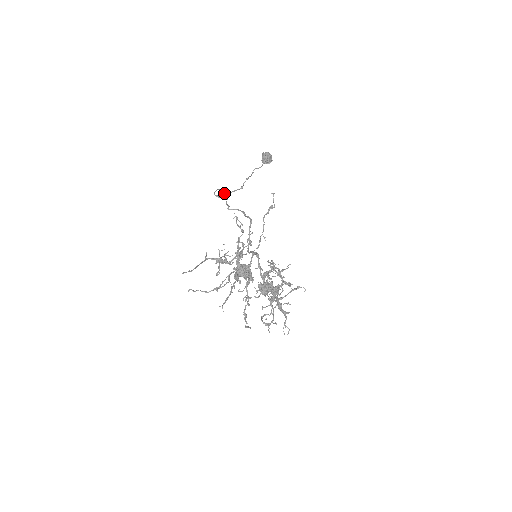
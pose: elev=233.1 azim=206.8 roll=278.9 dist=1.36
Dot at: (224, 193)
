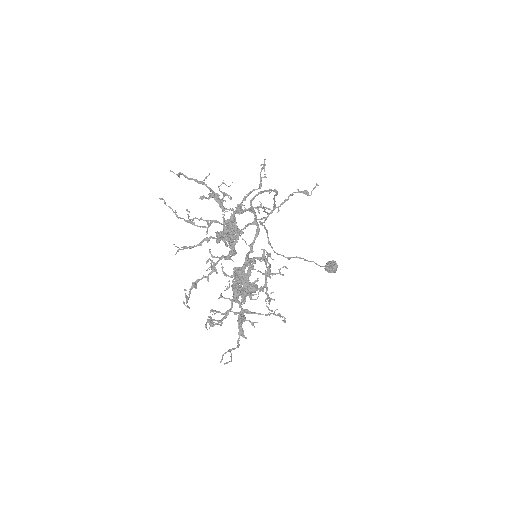
Dot at: (269, 242)
